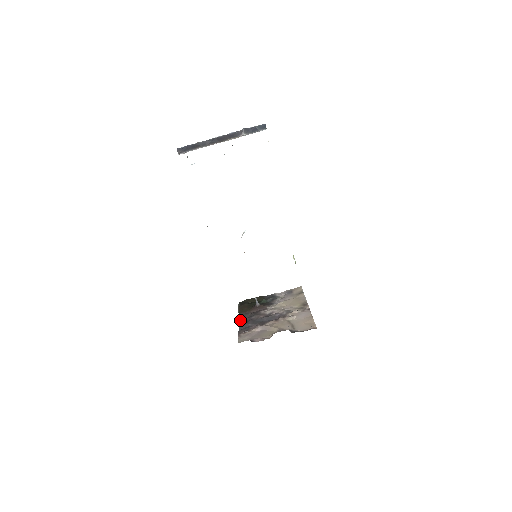
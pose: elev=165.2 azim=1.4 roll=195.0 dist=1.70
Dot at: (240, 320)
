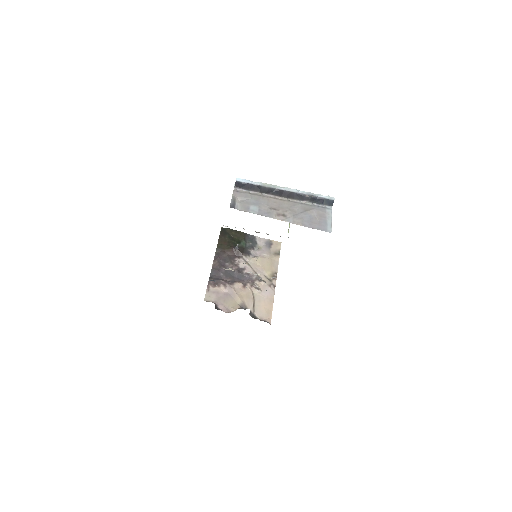
Dot at: (215, 260)
